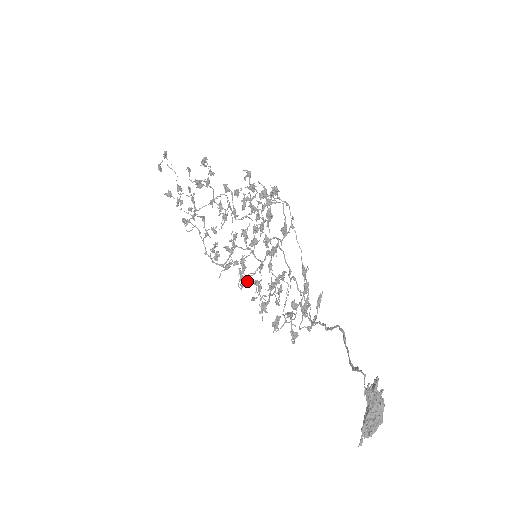
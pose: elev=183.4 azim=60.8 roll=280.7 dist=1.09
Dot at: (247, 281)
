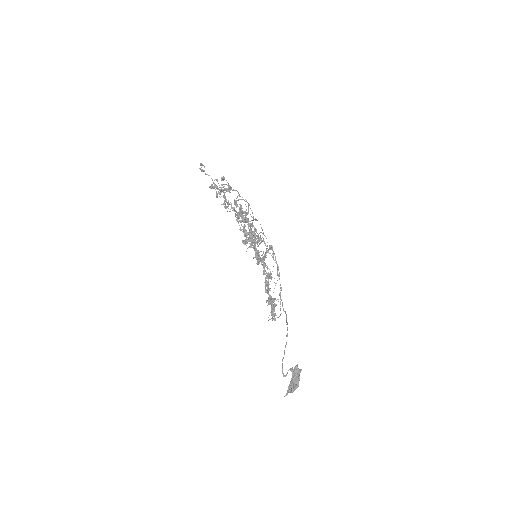
Dot at: occluded
